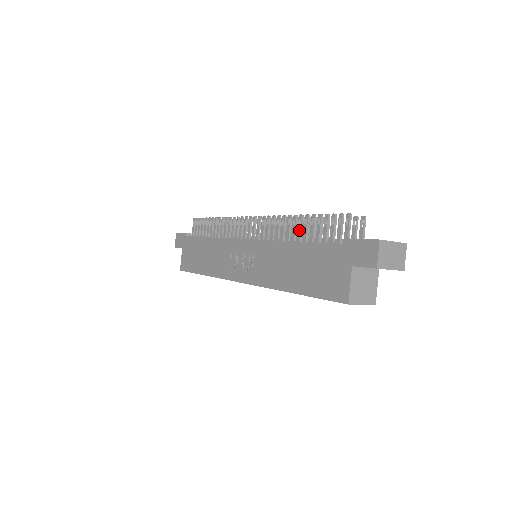
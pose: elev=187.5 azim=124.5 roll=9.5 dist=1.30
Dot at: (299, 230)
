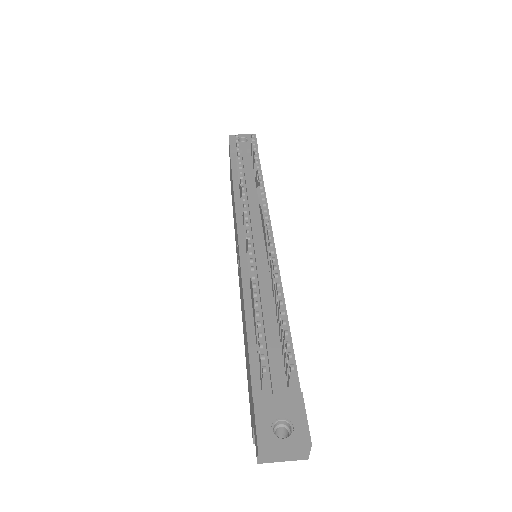
Dot at: (253, 307)
